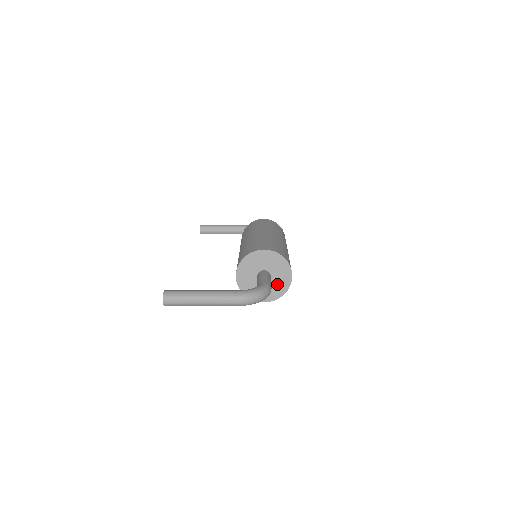
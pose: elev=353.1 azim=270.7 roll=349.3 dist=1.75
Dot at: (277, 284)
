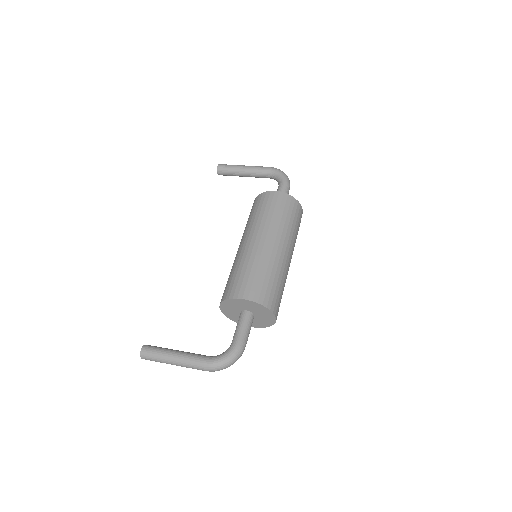
Dot at: (262, 320)
